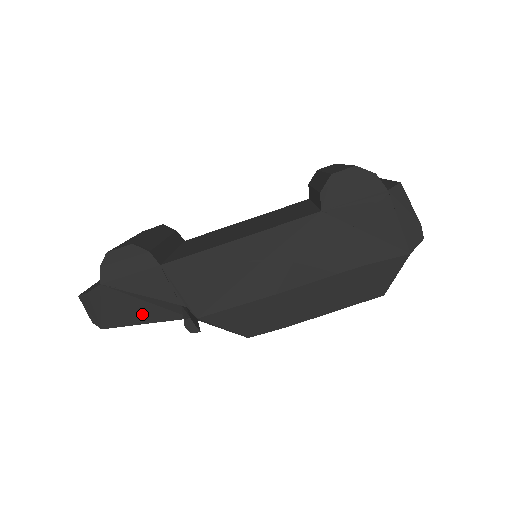
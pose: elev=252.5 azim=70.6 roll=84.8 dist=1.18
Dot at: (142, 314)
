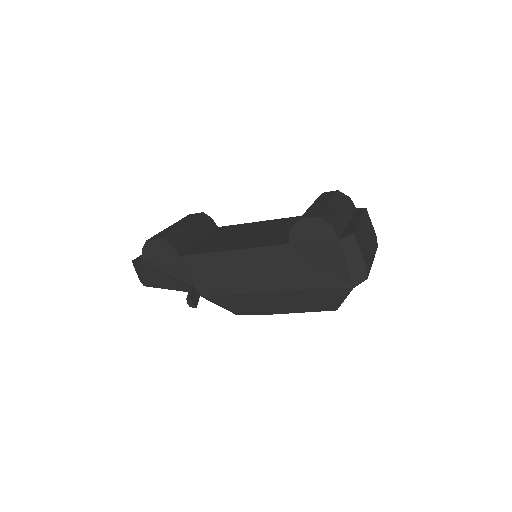
Dot at: (168, 283)
